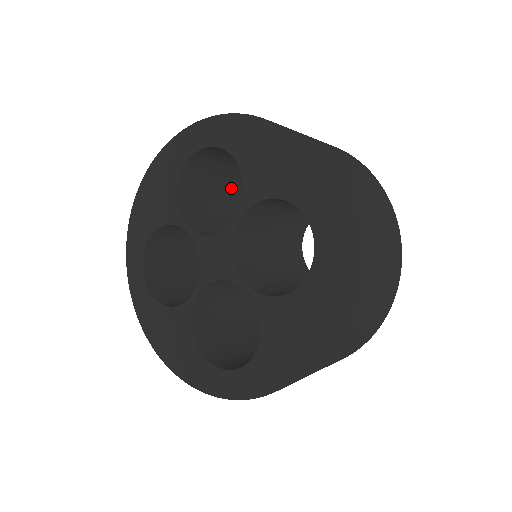
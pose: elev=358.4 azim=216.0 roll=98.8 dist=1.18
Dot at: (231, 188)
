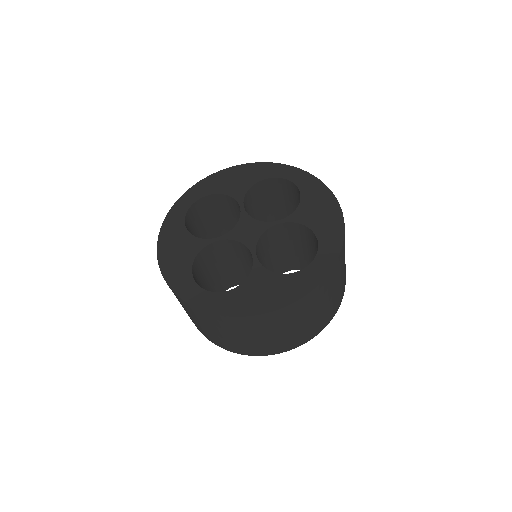
Dot at: occluded
